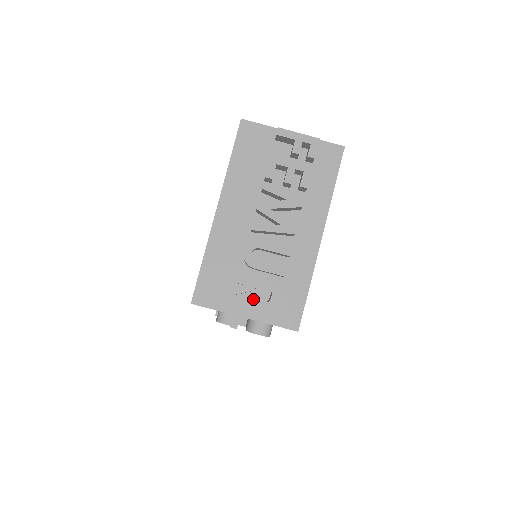
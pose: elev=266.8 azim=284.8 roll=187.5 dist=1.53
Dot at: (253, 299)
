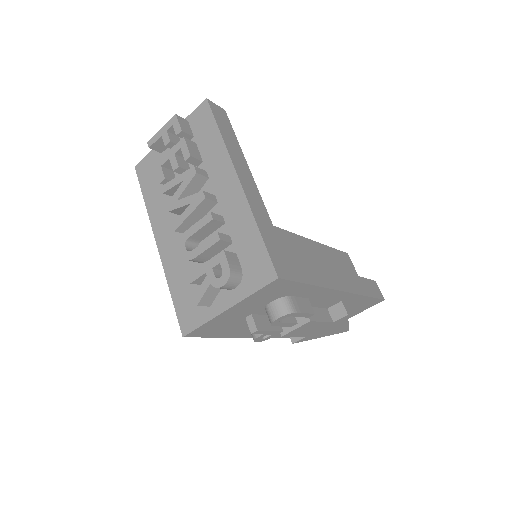
Dot at: occluded
